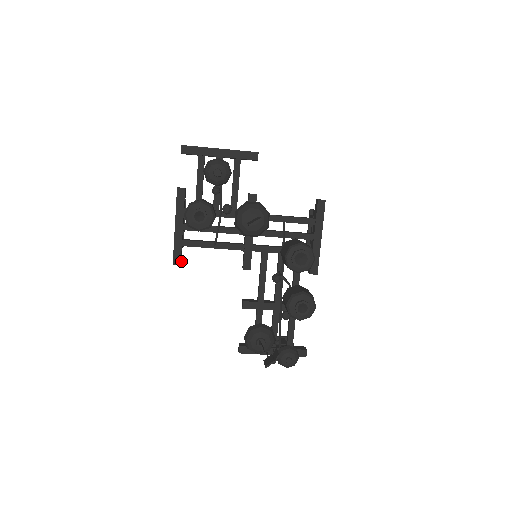
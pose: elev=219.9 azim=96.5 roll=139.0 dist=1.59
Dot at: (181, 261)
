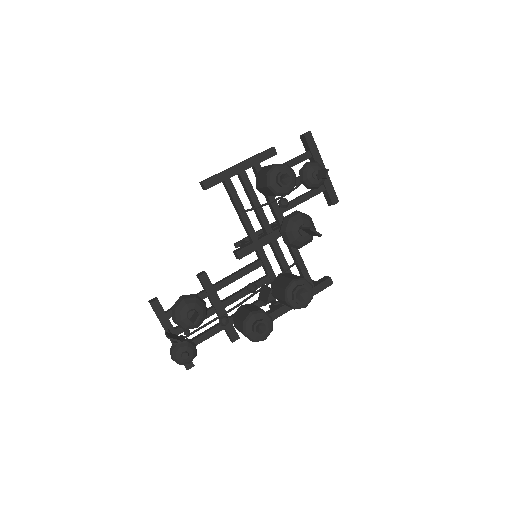
Dot at: occluded
